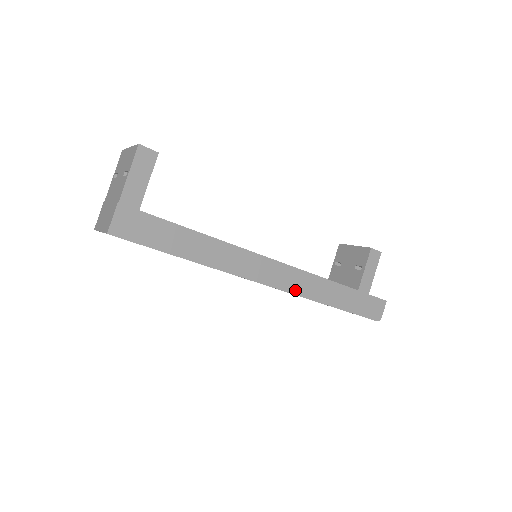
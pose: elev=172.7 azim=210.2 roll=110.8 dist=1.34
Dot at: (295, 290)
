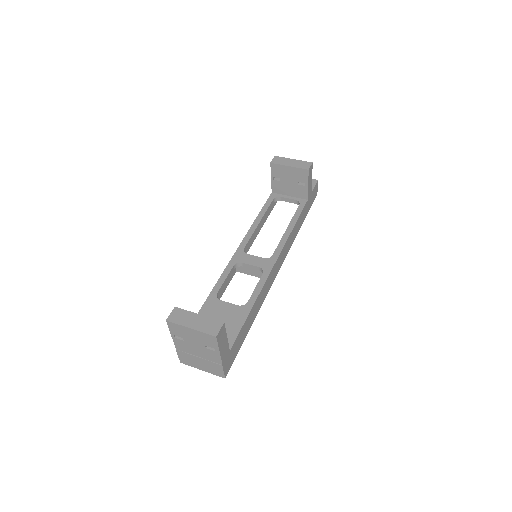
Dot at: (288, 251)
